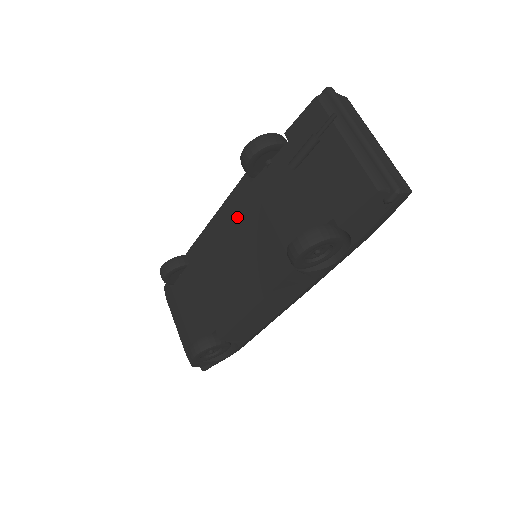
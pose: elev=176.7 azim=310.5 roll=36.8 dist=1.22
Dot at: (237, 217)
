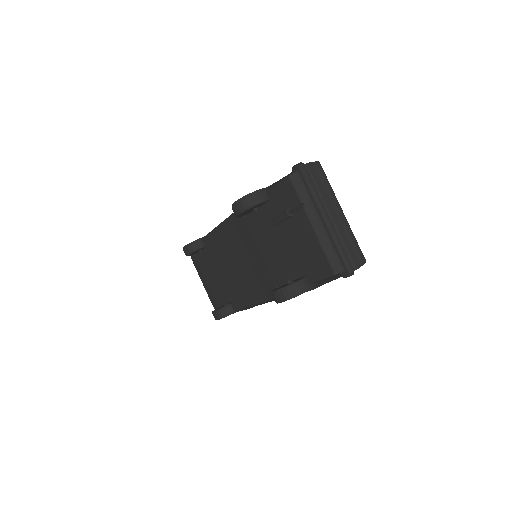
Dot at: (236, 237)
